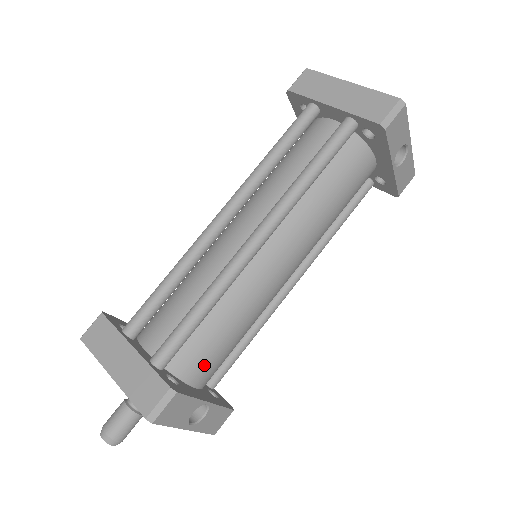
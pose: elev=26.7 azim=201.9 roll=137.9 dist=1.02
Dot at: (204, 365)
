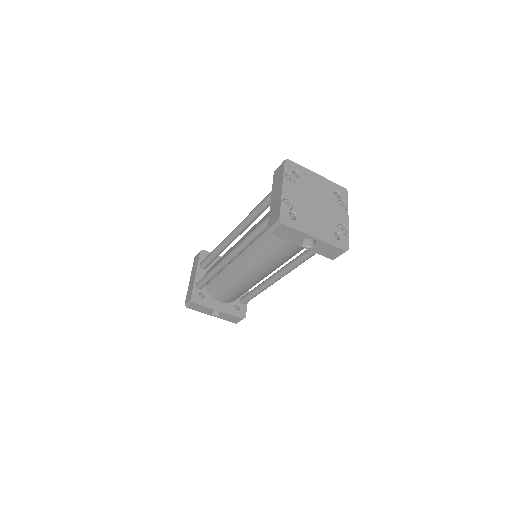
Dot at: (220, 295)
